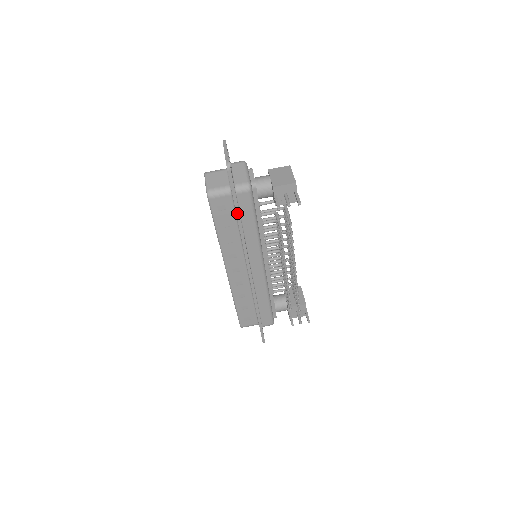
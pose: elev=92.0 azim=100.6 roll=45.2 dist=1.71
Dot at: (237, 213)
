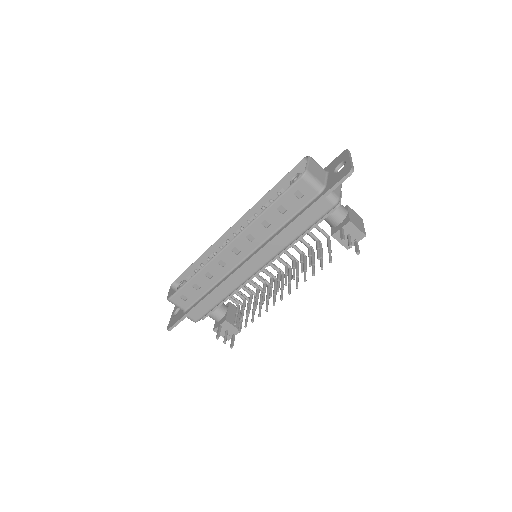
Dot at: (306, 211)
